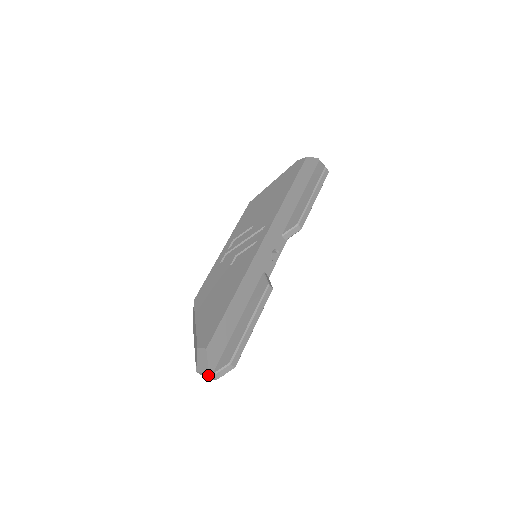
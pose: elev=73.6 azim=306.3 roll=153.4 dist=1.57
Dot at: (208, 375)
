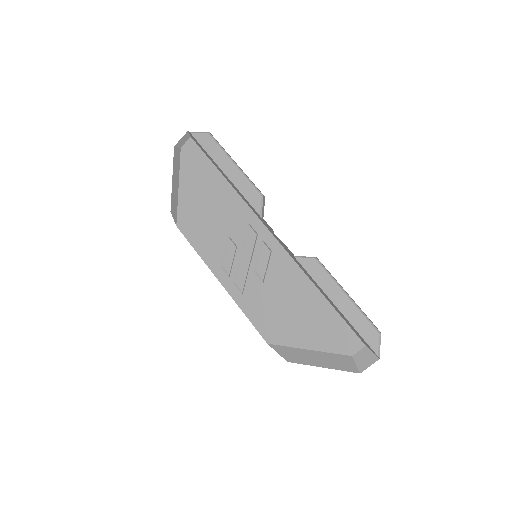
Dot at: (374, 362)
